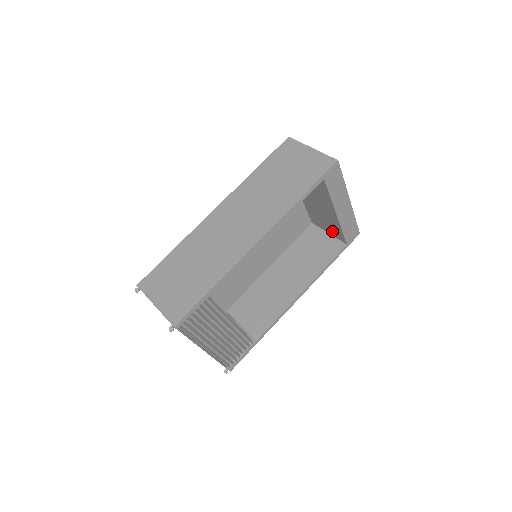
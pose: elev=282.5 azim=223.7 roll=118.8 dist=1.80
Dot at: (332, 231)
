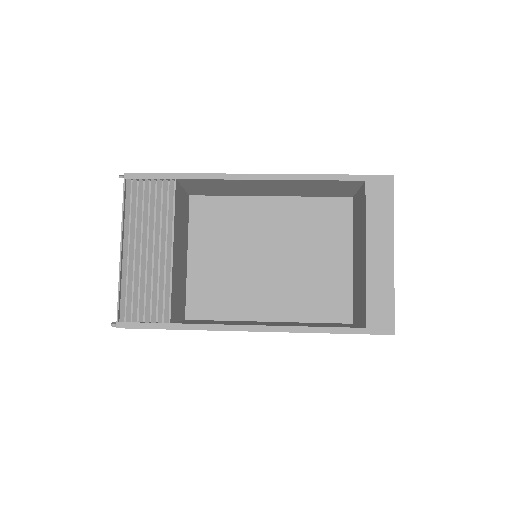
Dot at: (361, 312)
